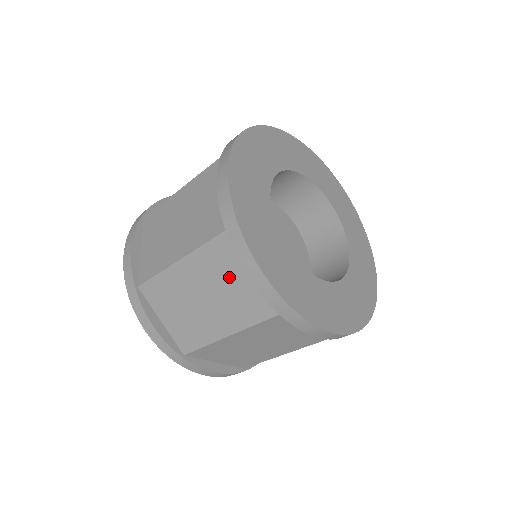
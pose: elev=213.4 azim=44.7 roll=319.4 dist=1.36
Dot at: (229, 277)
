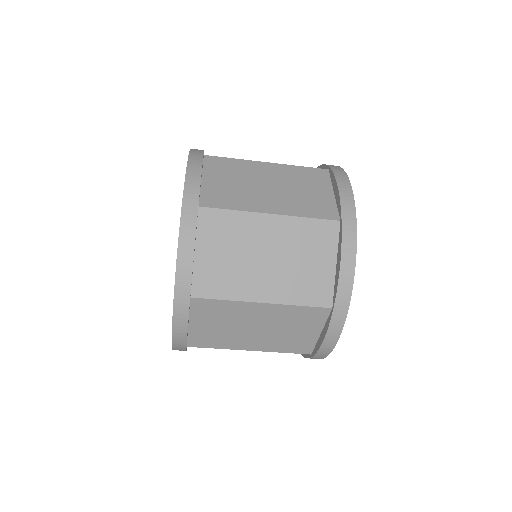
Dot at: (310, 255)
